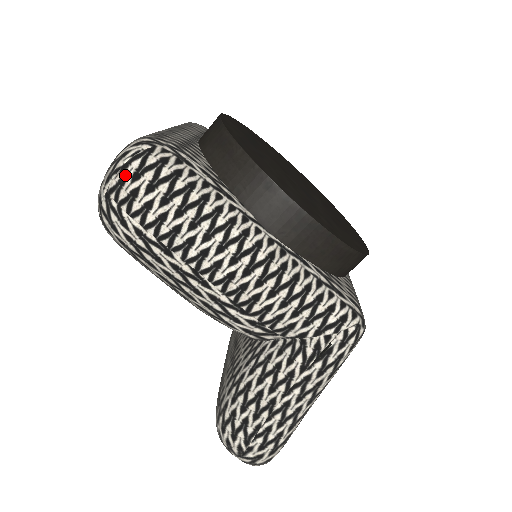
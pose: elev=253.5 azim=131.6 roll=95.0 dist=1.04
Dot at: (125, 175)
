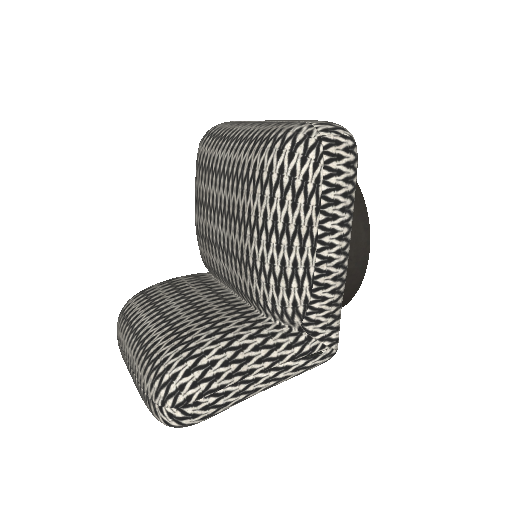
Dot at: (342, 141)
